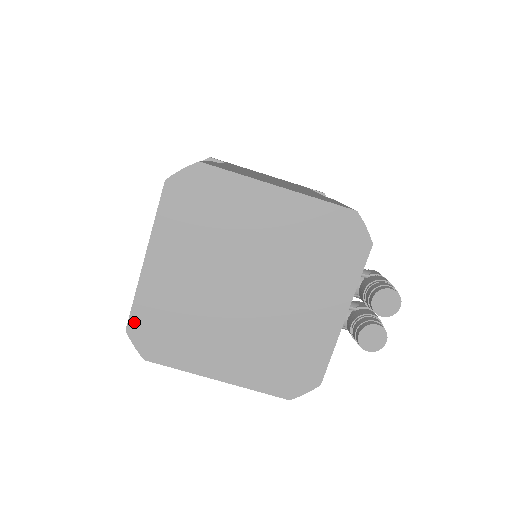
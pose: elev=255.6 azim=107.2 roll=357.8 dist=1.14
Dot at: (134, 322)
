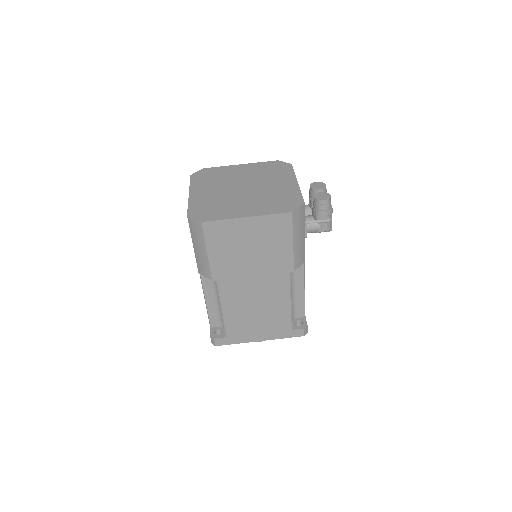
Dot at: (191, 212)
